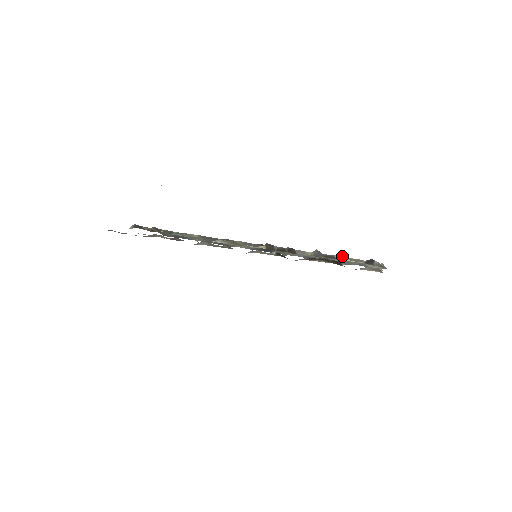
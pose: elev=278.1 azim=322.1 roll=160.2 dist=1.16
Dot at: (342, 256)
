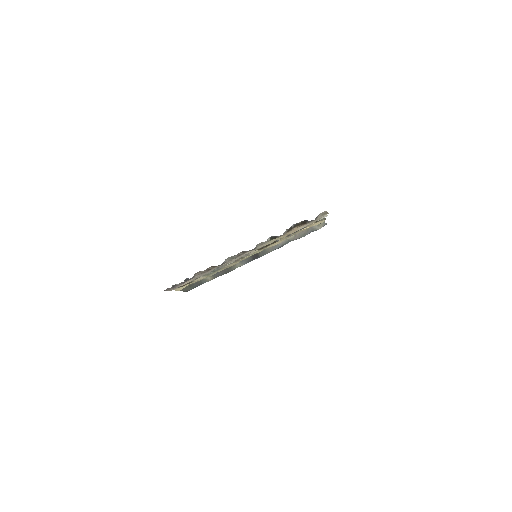
Dot at: occluded
